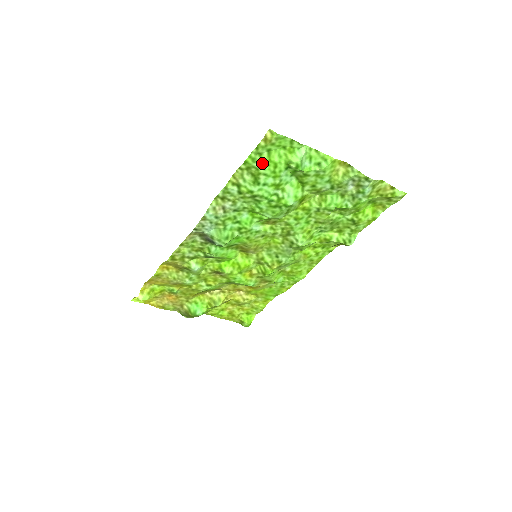
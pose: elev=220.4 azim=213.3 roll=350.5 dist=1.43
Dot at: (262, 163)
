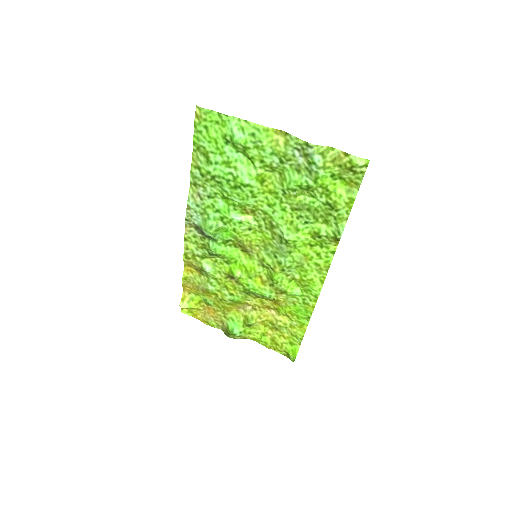
Dot at: (205, 141)
